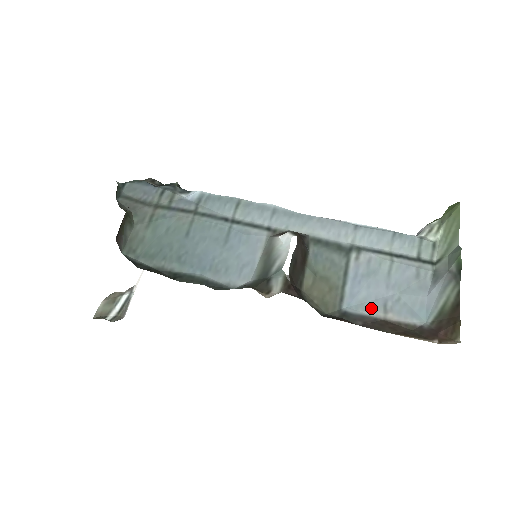
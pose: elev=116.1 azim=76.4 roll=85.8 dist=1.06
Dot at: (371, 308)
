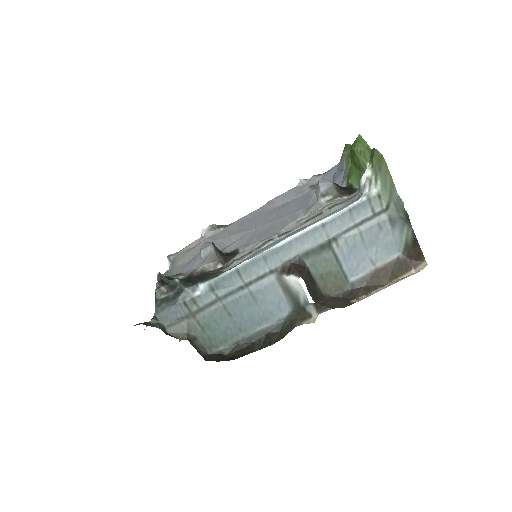
Dot at: (365, 268)
